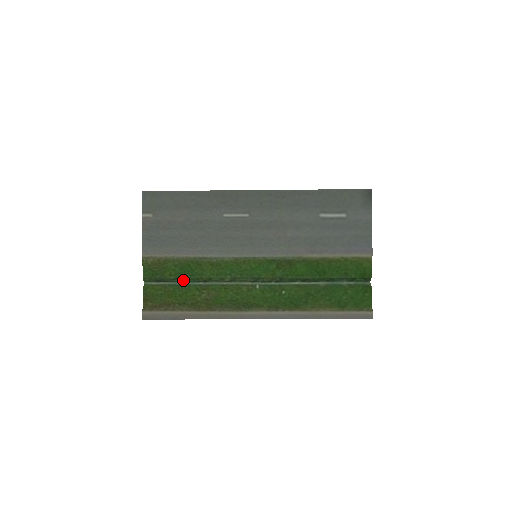
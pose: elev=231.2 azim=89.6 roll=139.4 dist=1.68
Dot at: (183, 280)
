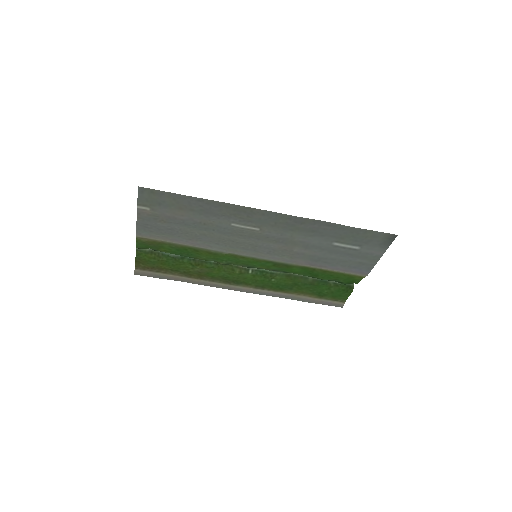
Dot at: (178, 255)
